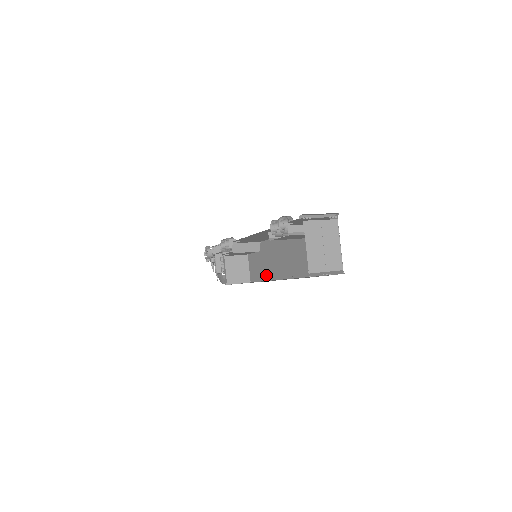
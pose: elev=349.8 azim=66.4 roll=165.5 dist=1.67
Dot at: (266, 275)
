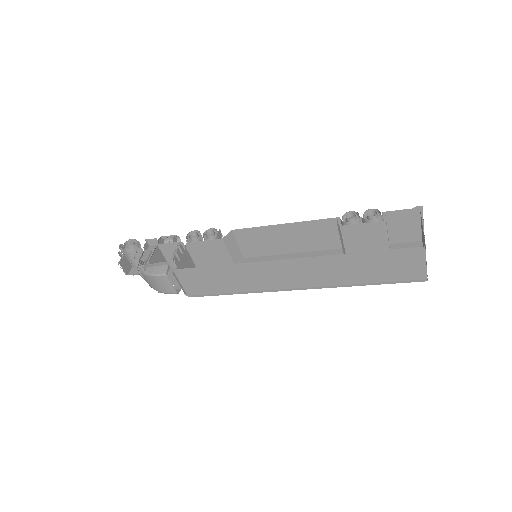
Dot at: occluded
